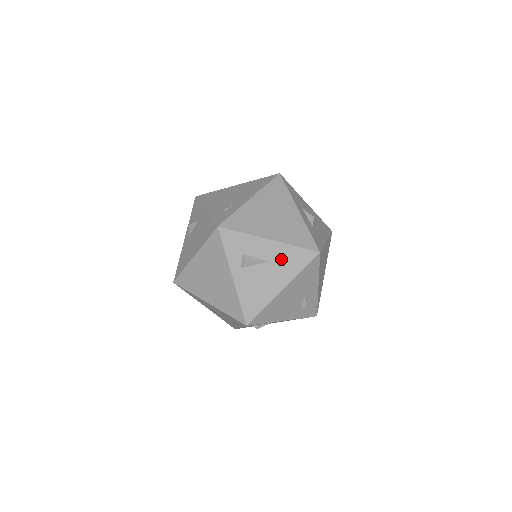
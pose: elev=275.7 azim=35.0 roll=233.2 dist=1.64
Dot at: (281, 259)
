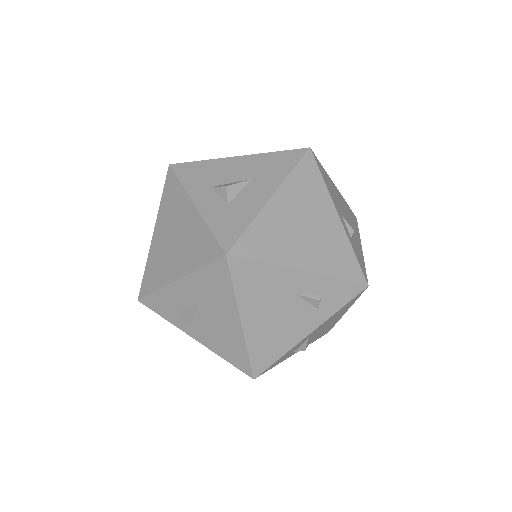
Dot at: (205, 292)
